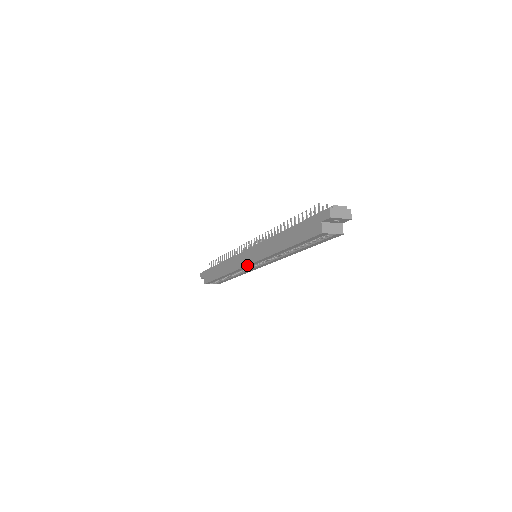
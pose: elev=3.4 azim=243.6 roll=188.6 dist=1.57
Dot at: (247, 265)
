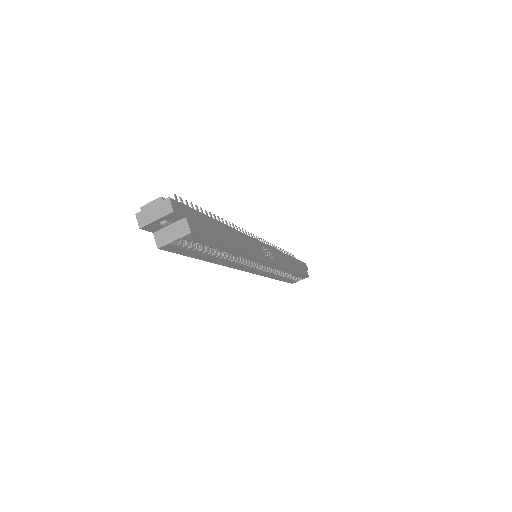
Dot at: (249, 272)
